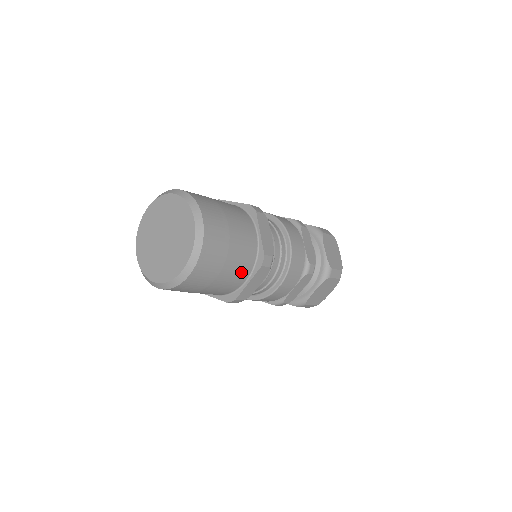
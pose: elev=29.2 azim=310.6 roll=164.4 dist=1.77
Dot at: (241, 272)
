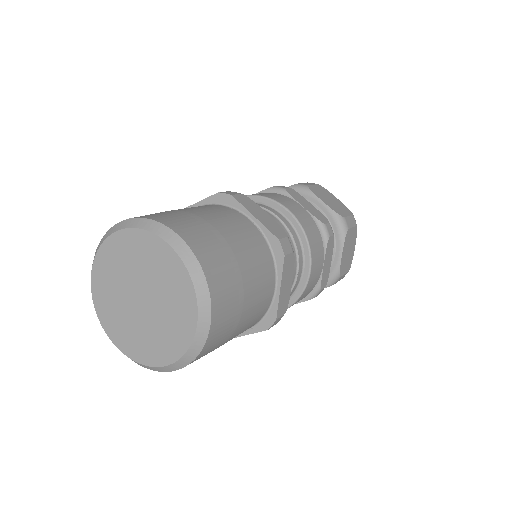
Dot at: occluded
